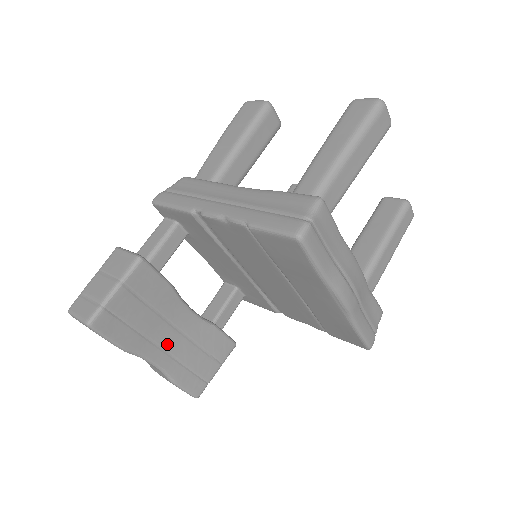
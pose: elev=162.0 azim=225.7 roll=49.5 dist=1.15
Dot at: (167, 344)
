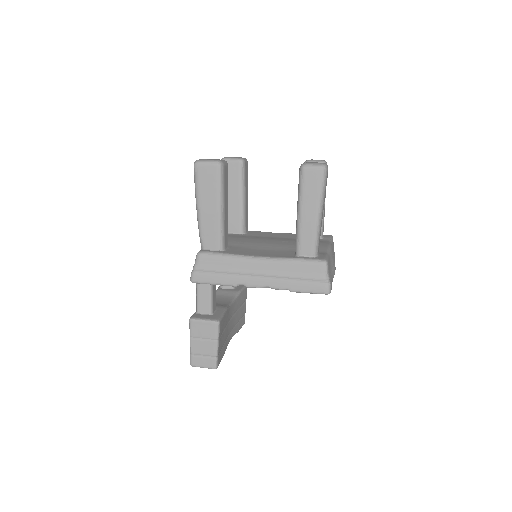
Dot at: (231, 327)
